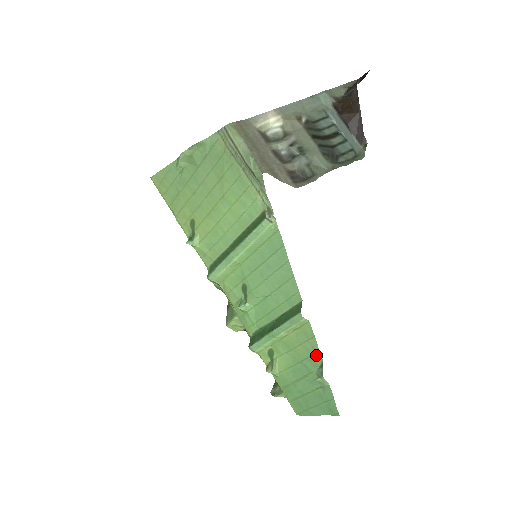
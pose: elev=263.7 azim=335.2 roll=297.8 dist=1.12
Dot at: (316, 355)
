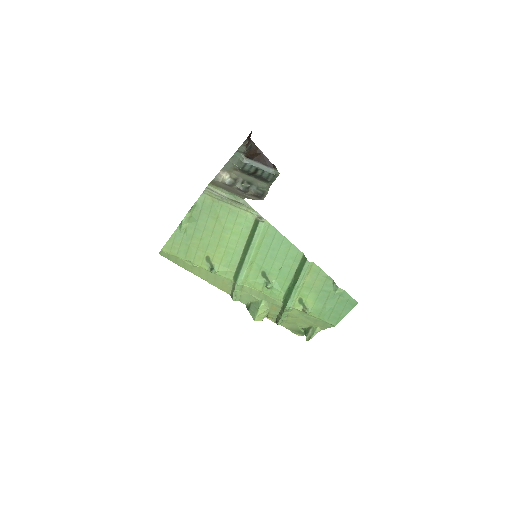
Dot at: (327, 279)
